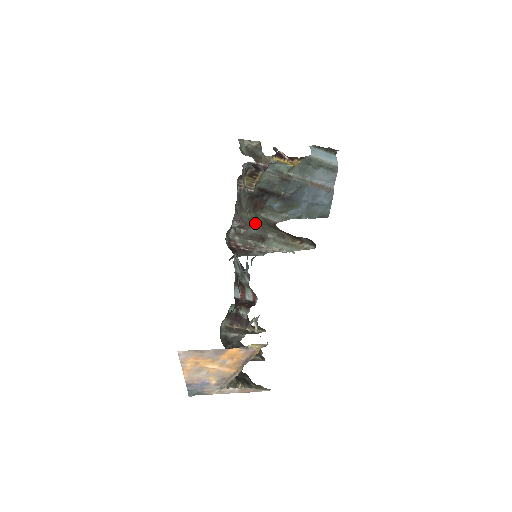
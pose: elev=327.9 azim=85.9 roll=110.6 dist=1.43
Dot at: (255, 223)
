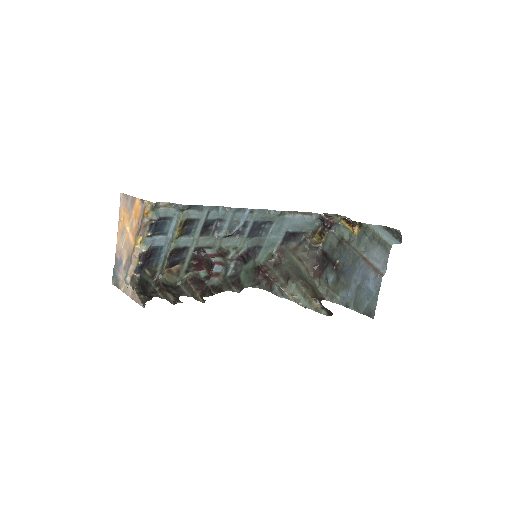
Dot at: (294, 266)
